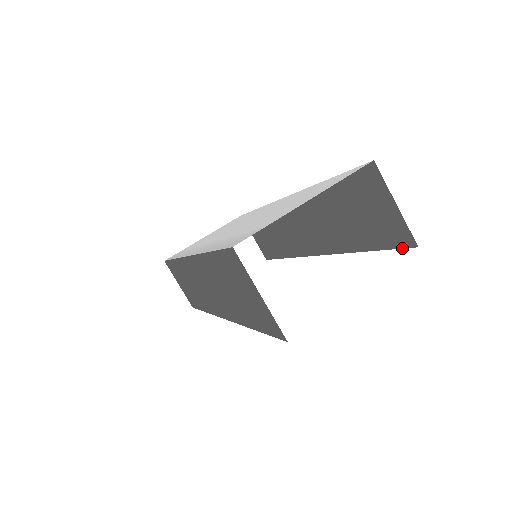
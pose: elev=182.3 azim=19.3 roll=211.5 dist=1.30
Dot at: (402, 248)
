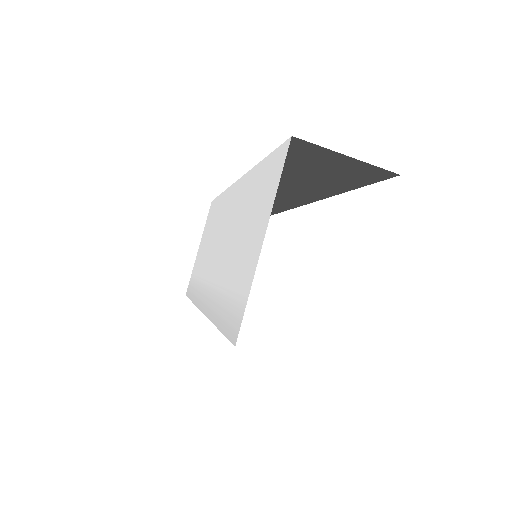
Dot at: occluded
